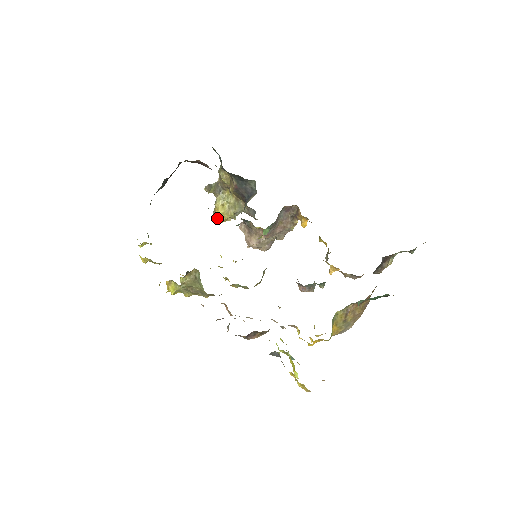
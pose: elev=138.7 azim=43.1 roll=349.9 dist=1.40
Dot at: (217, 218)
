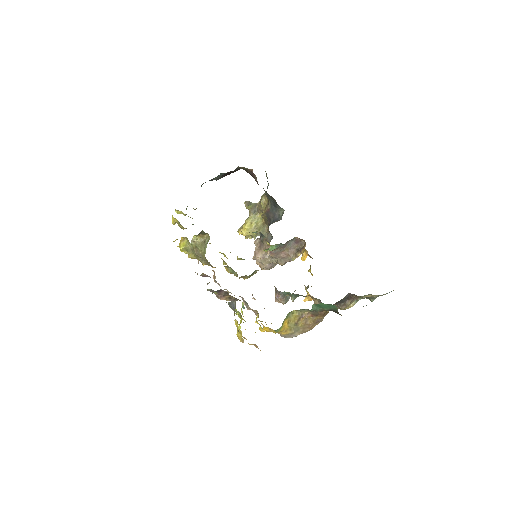
Dot at: (242, 231)
